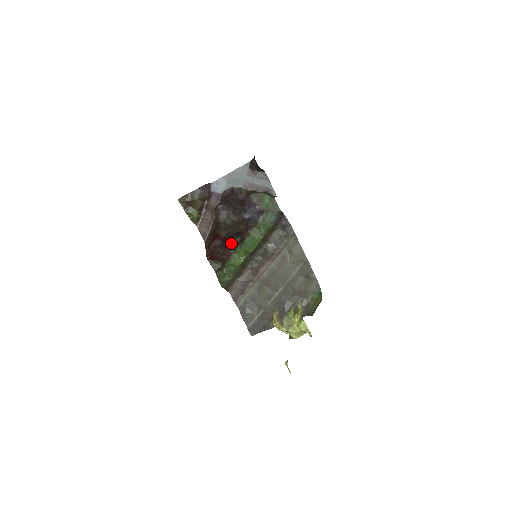
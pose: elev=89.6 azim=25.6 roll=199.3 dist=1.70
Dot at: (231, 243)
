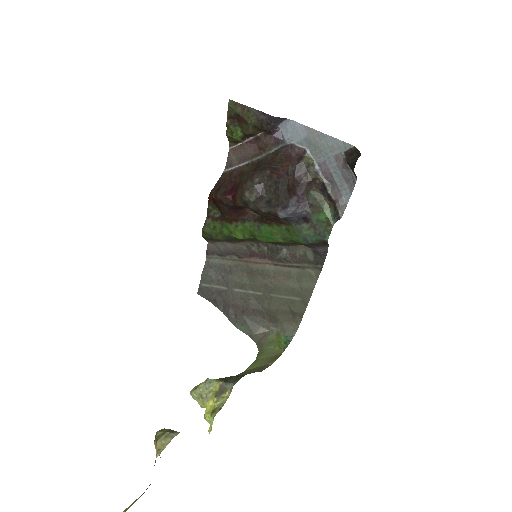
Dot at: (246, 209)
